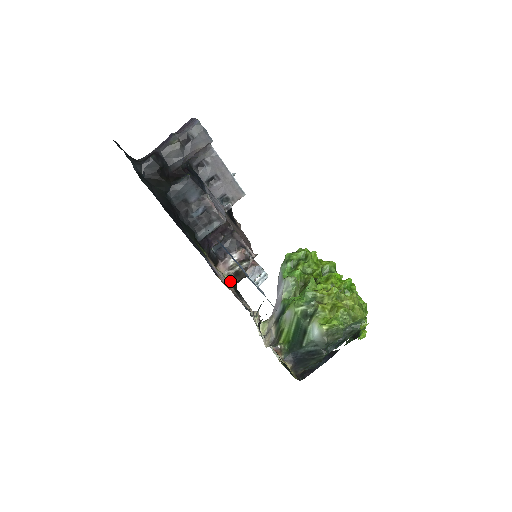
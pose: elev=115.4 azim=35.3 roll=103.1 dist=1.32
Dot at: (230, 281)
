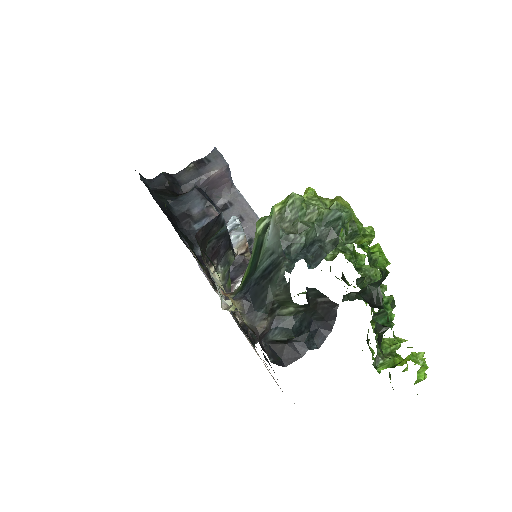
Dot at: (235, 315)
